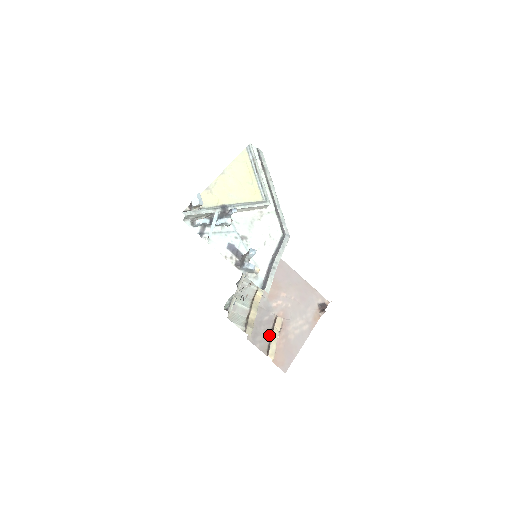
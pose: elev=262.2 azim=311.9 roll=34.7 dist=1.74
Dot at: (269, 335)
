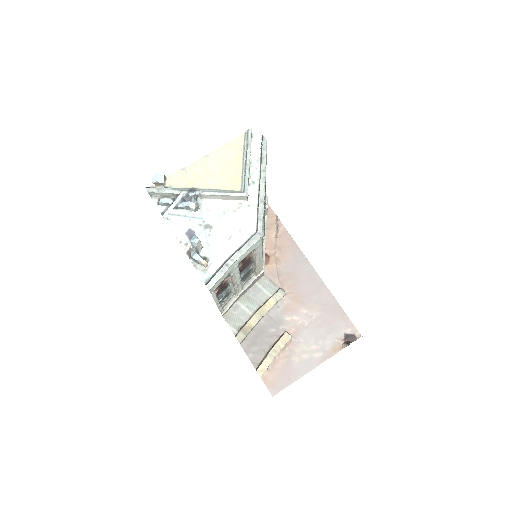
Dot at: (268, 349)
